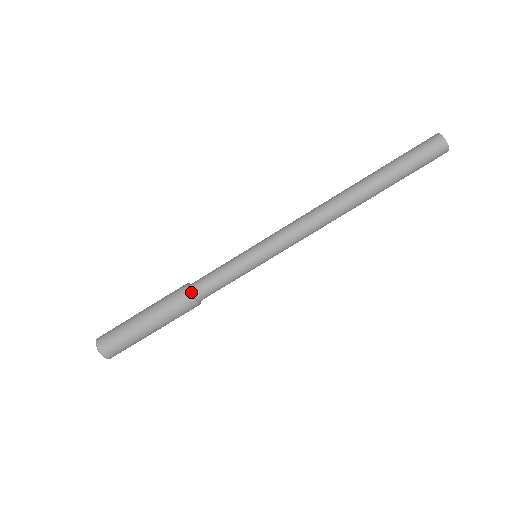
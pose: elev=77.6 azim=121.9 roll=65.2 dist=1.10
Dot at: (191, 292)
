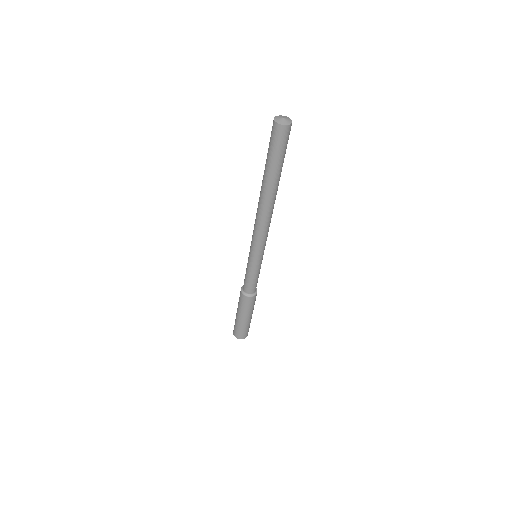
Dot at: (244, 293)
